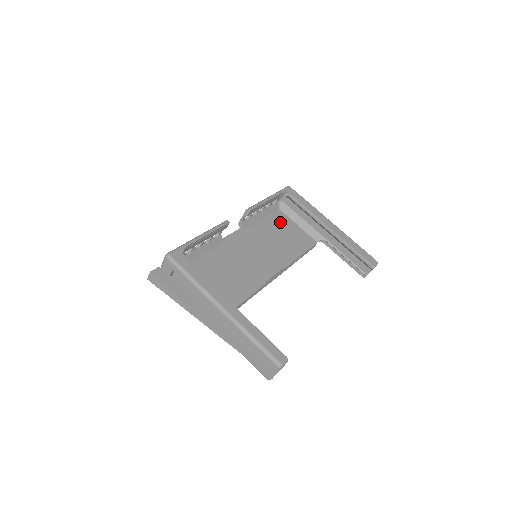
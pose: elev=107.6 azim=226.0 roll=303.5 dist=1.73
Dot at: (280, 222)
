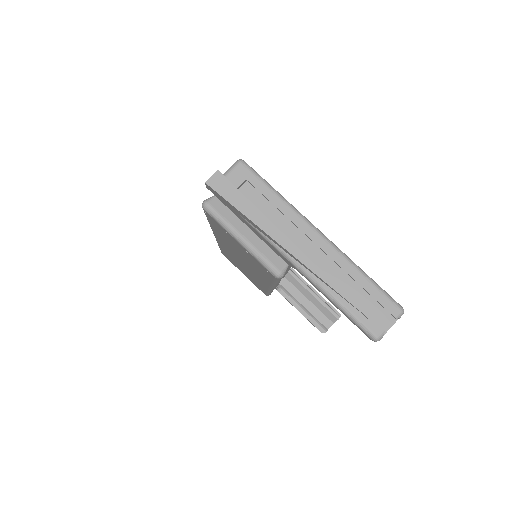
Dot at: occluded
